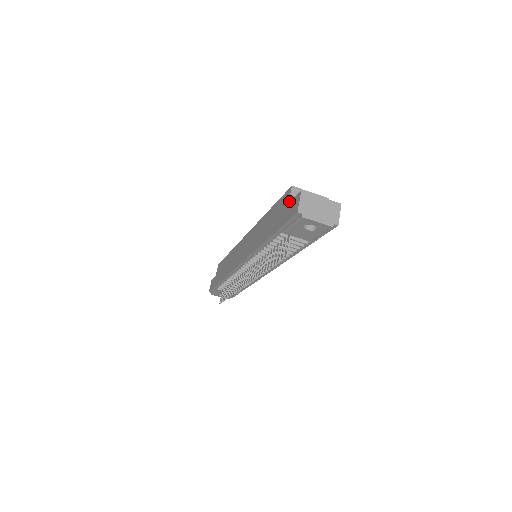
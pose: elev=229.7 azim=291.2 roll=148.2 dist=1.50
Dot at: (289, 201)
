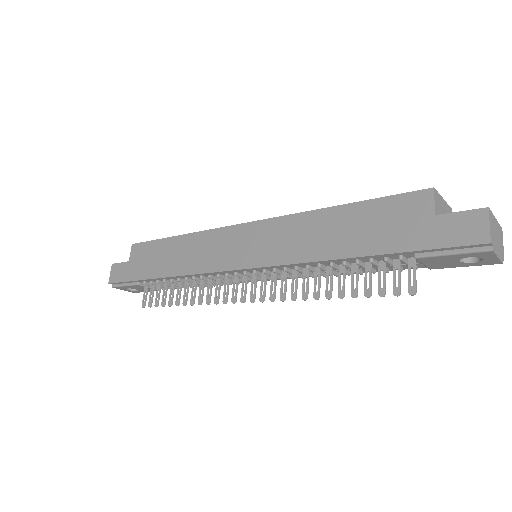
Dot at: (435, 212)
